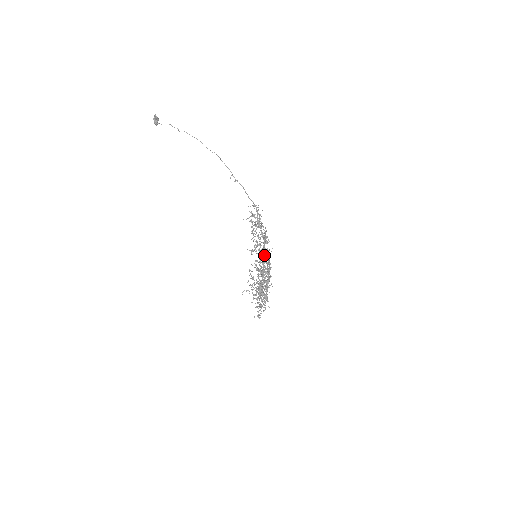
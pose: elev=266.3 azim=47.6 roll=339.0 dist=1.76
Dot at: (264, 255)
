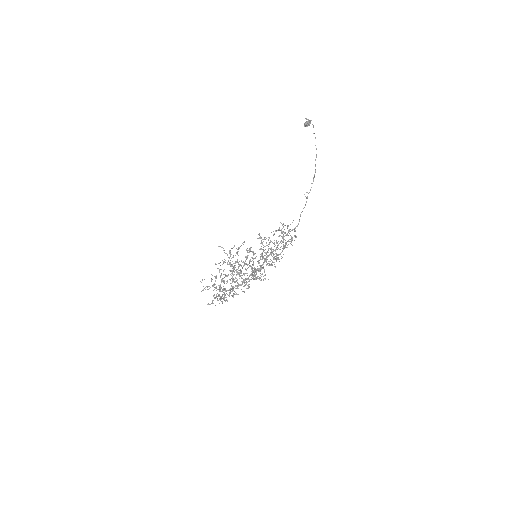
Dot at: occluded
